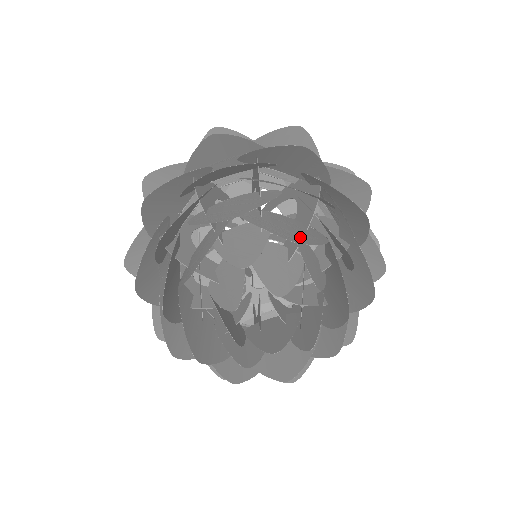
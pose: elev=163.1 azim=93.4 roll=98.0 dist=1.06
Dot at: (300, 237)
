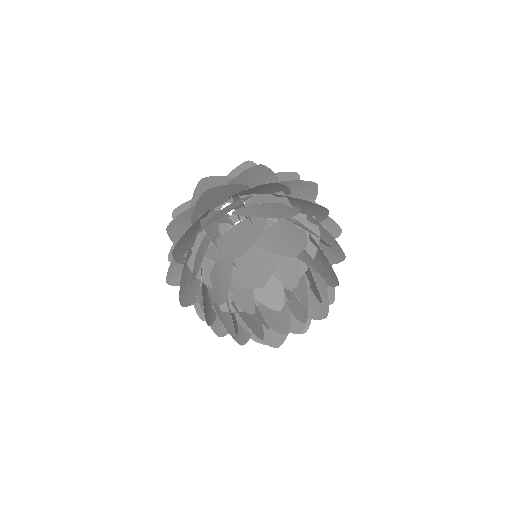
Dot at: (320, 271)
